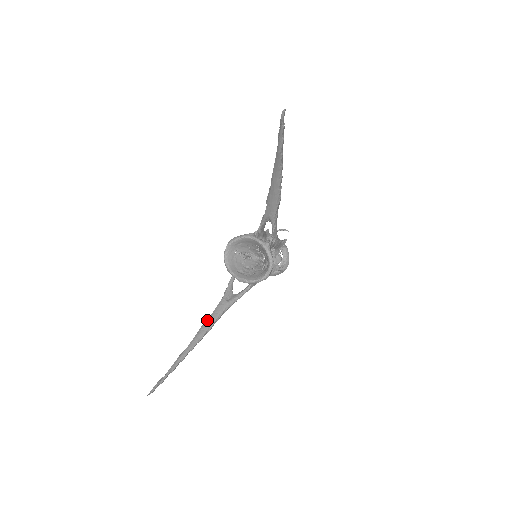
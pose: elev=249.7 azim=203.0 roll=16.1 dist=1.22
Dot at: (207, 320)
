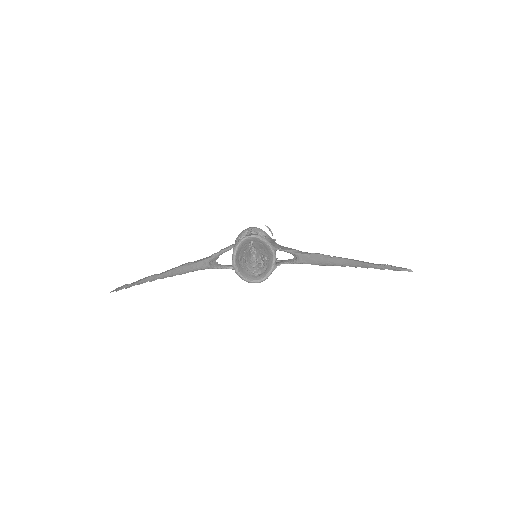
Dot at: (188, 265)
